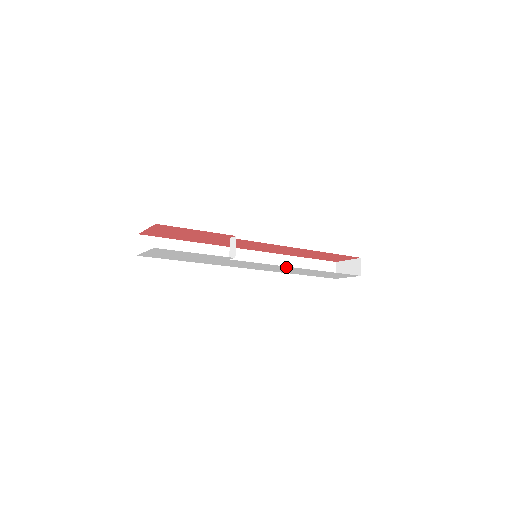
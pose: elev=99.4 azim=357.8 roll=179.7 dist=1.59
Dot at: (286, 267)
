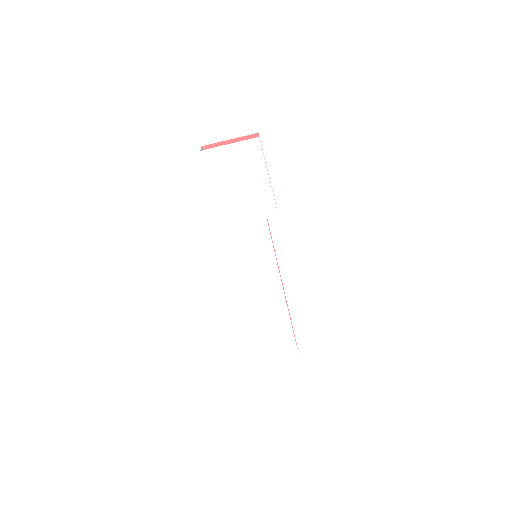
Dot at: (276, 282)
